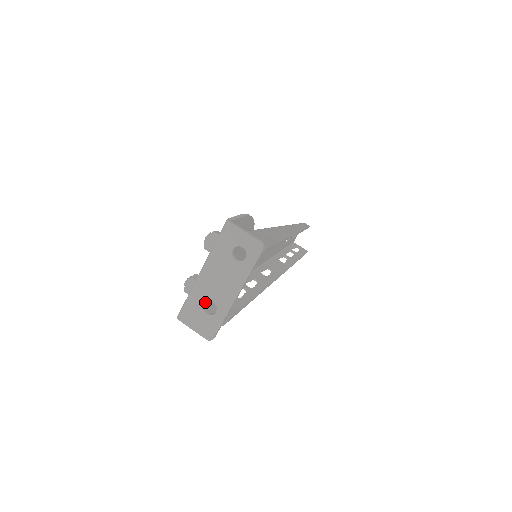
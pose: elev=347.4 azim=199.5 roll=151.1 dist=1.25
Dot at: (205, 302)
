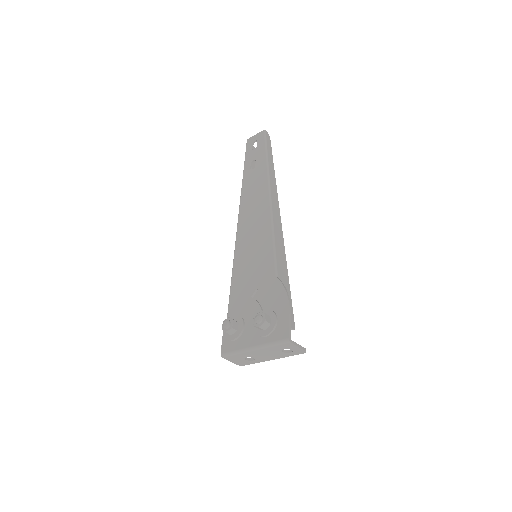
Dot at: (247, 356)
